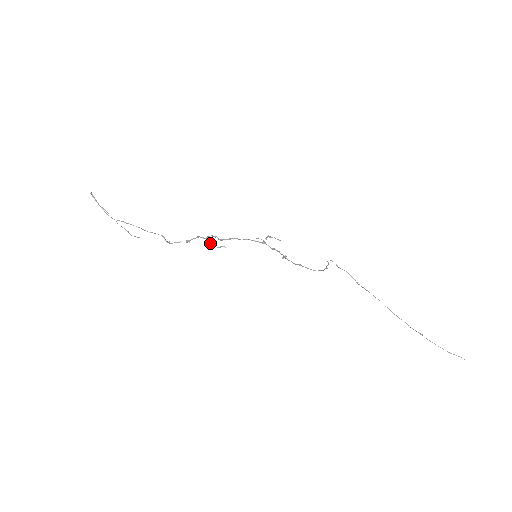
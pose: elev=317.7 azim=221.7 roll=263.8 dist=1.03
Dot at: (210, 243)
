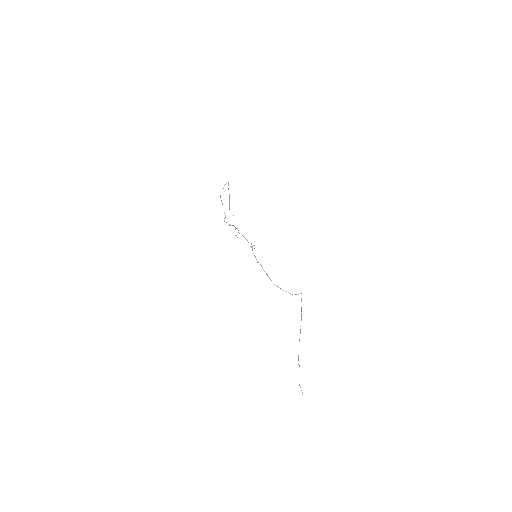
Dot at: occluded
